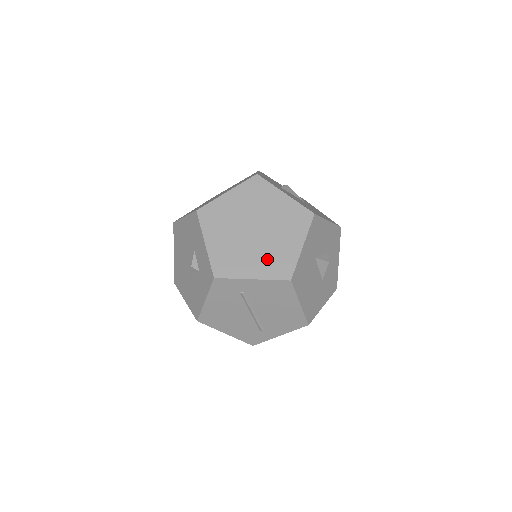
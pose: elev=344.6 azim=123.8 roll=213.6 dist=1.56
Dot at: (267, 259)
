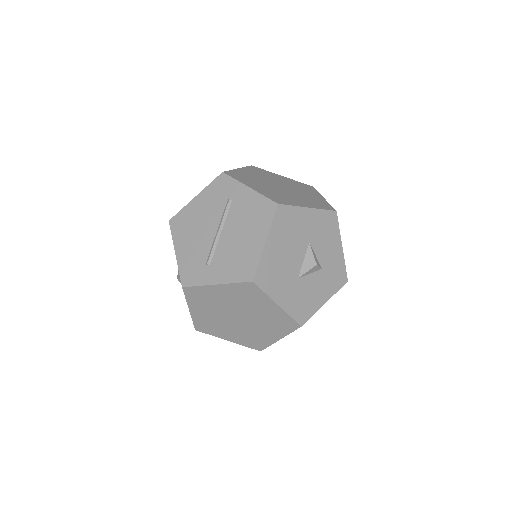
Dot at: (273, 192)
